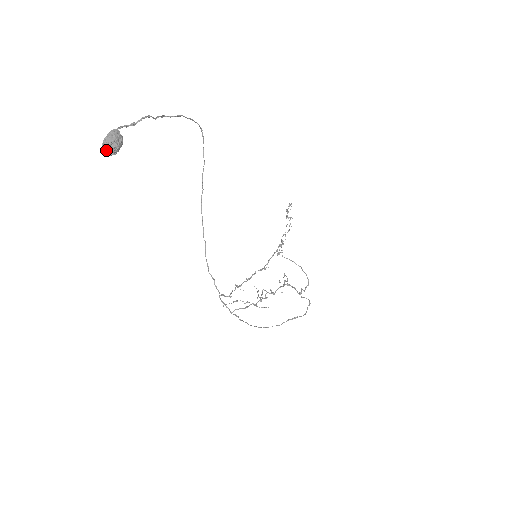
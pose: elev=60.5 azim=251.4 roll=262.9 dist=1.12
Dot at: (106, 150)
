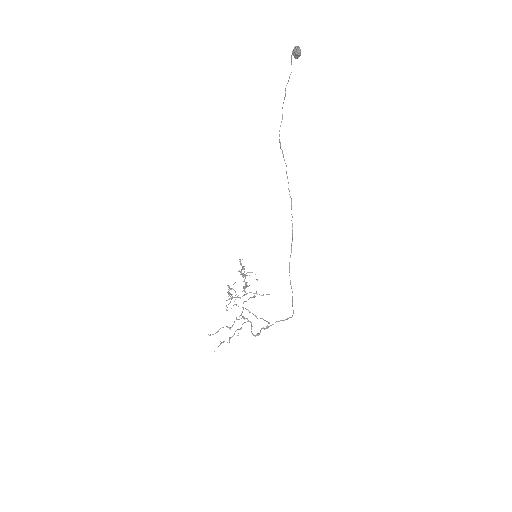
Dot at: (298, 49)
